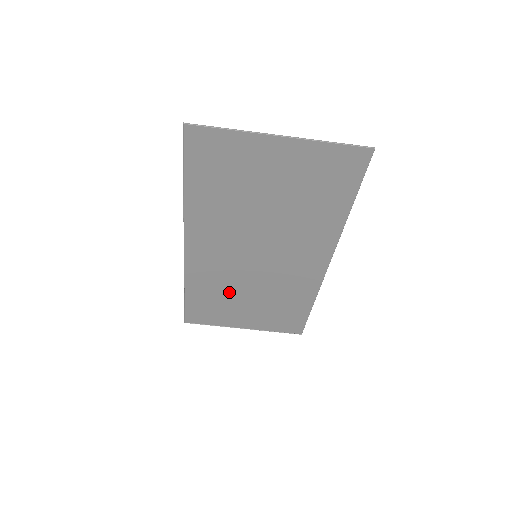
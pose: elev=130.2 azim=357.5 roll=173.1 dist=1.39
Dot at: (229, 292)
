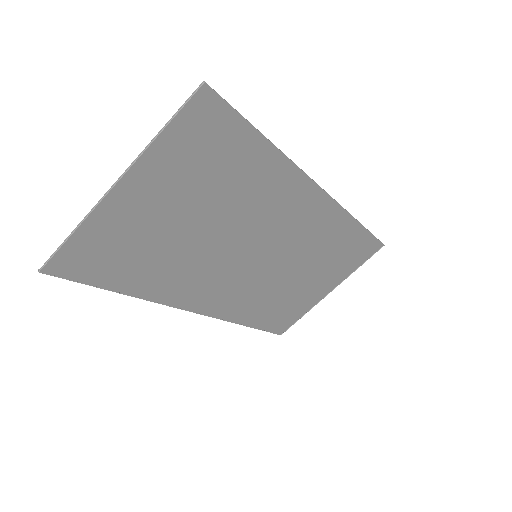
Dot at: (279, 291)
